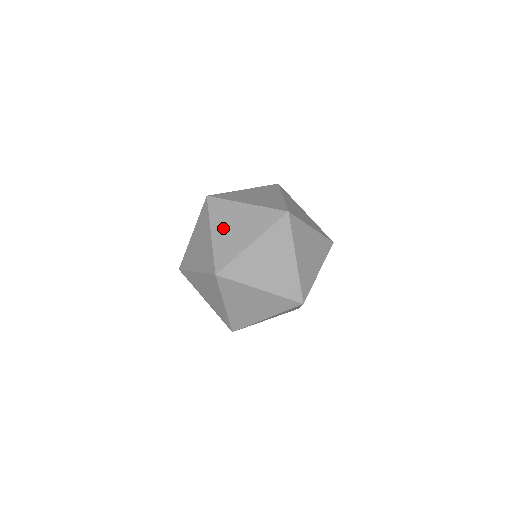
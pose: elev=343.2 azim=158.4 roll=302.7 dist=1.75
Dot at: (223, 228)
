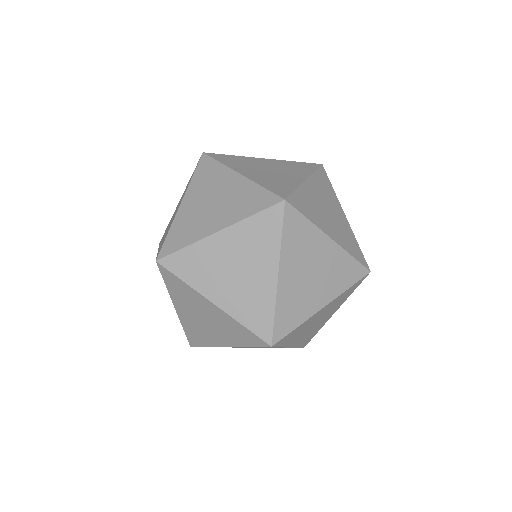
Dot at: (222, 285)
